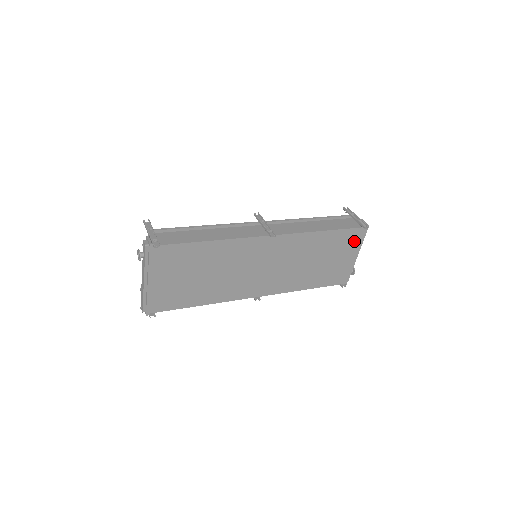
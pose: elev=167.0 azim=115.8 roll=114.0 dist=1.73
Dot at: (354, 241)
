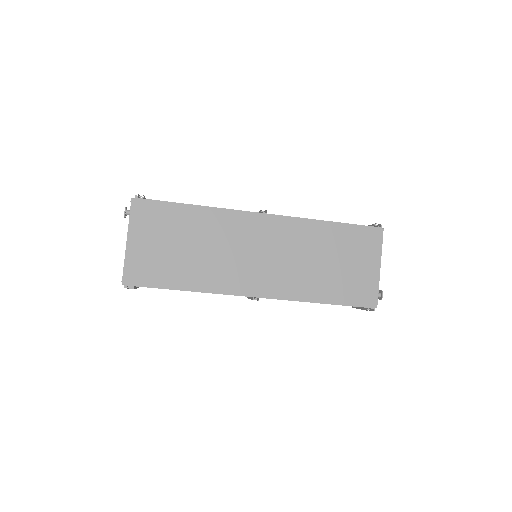
Dot at: (368, 244)
